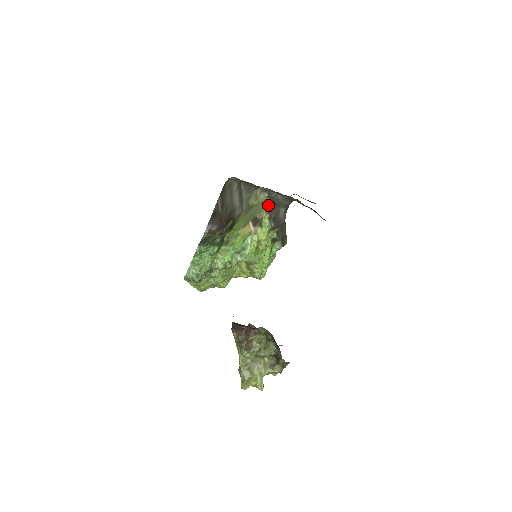
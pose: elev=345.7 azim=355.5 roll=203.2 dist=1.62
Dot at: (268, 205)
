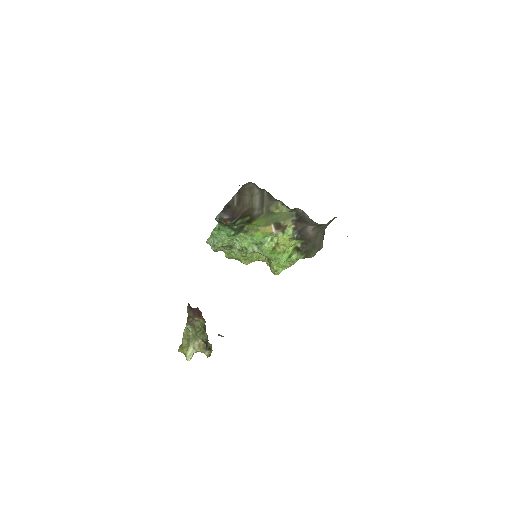
Dot at: (295, 217)
